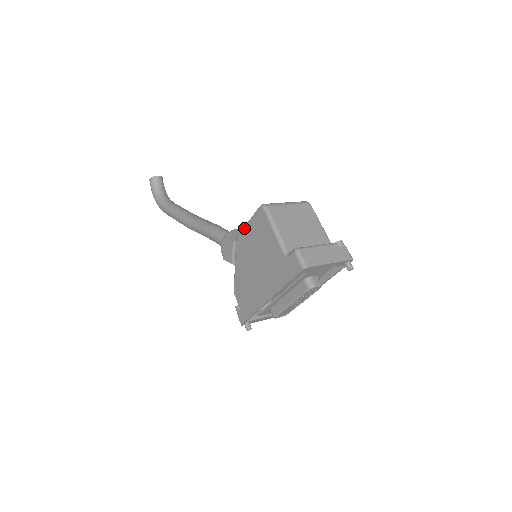
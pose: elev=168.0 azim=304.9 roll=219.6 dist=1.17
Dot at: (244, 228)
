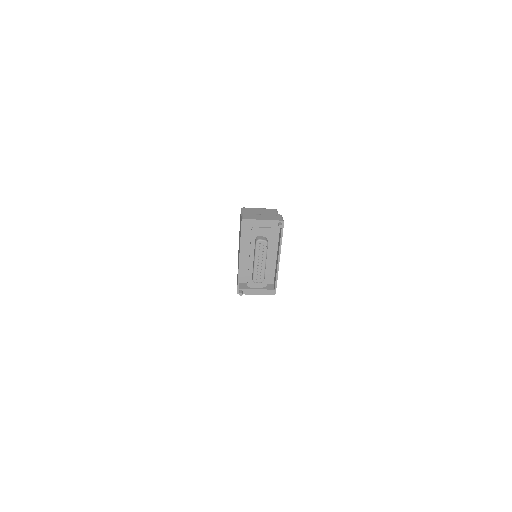
Dot at: occluded
